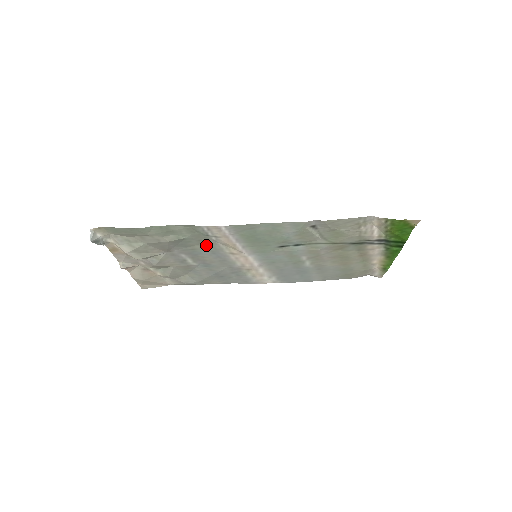
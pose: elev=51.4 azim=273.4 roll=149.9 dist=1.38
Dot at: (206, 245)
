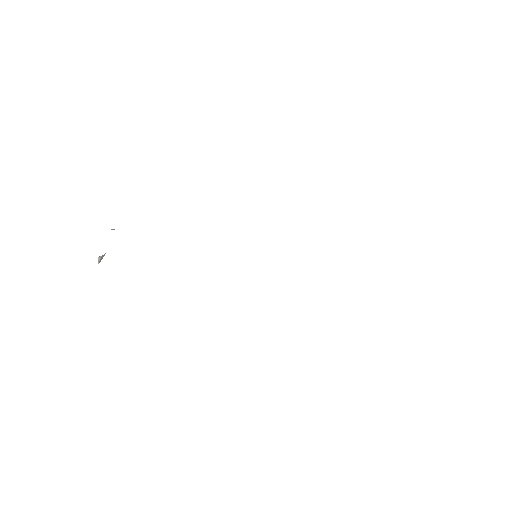
Dot at: occluded
